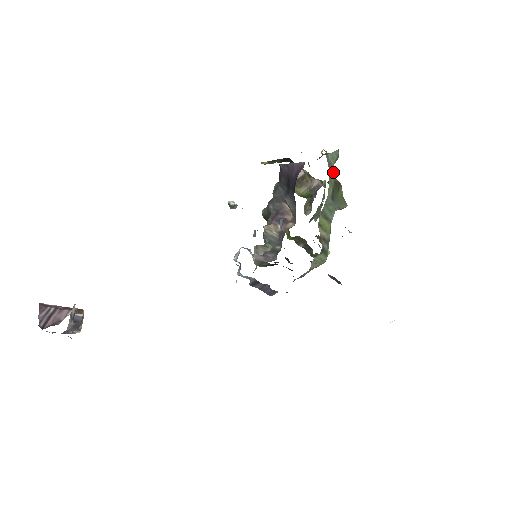
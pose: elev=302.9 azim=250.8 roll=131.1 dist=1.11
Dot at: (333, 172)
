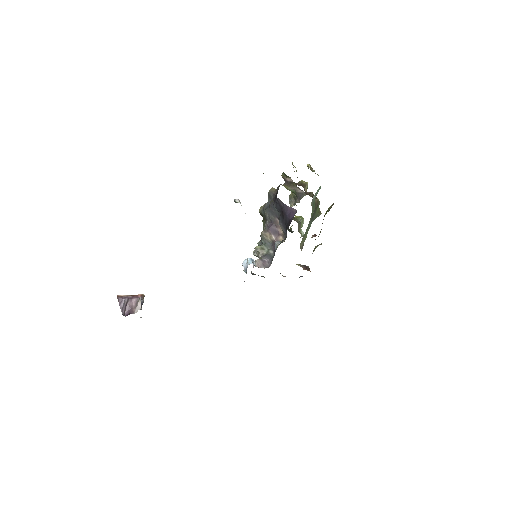
Dot at: occluded
